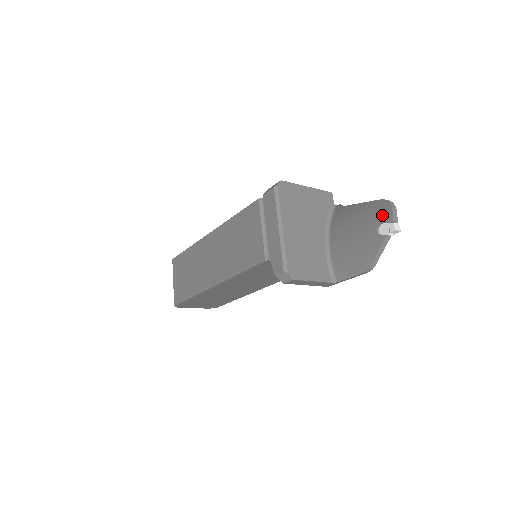
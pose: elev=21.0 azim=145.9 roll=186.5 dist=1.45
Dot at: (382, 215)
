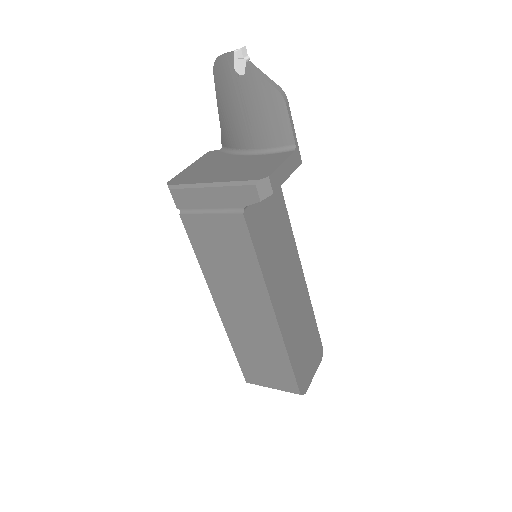
Dot at: (226, 69)
